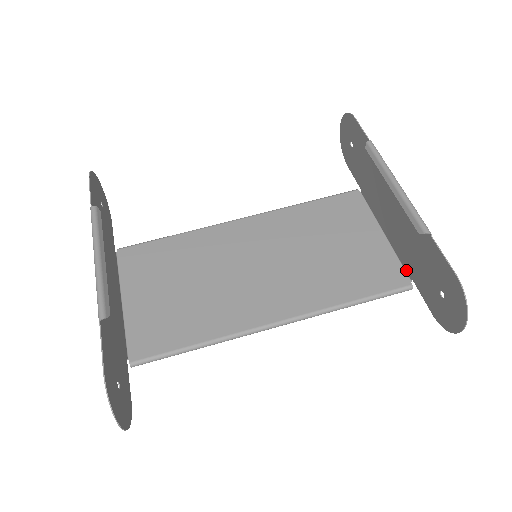
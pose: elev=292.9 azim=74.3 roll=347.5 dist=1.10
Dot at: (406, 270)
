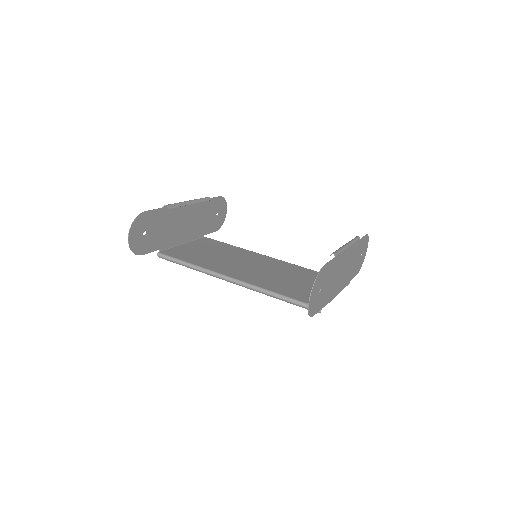
Dot at: (327, 303)
